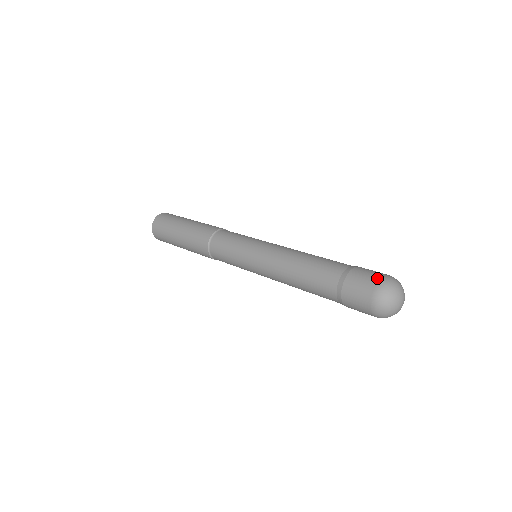
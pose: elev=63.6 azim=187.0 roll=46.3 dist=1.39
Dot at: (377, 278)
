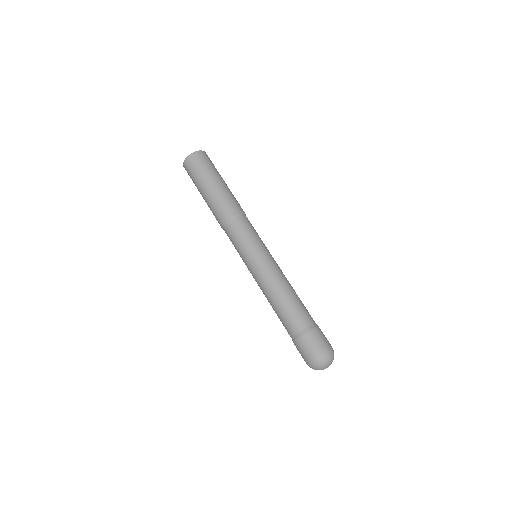
Dot at: (329, 345)
